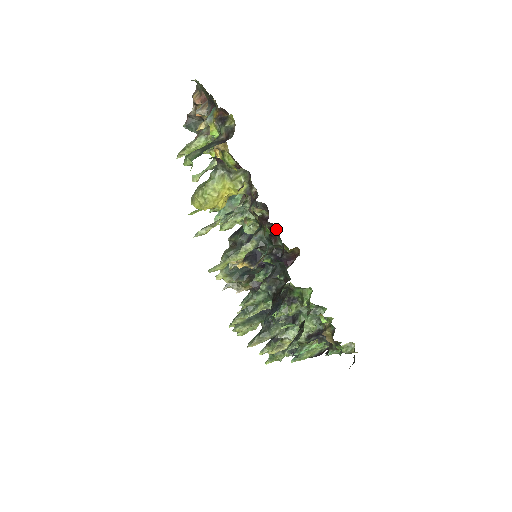
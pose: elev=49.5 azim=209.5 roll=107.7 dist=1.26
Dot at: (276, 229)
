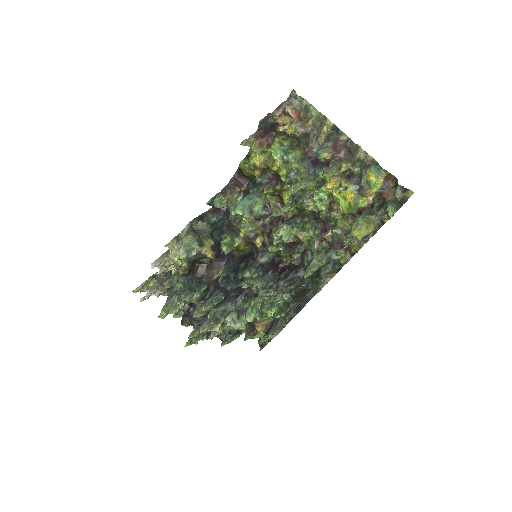
Dot at: (303, 245)
